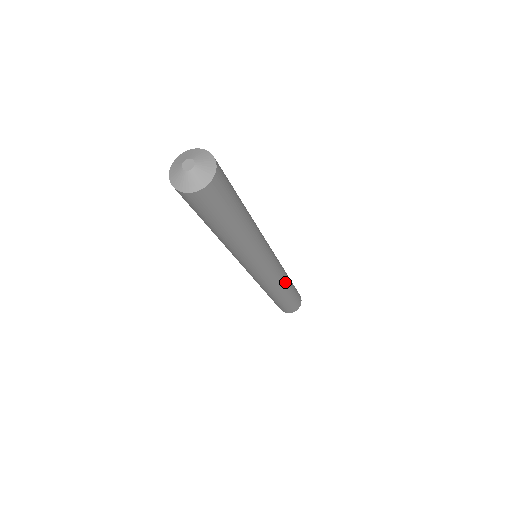
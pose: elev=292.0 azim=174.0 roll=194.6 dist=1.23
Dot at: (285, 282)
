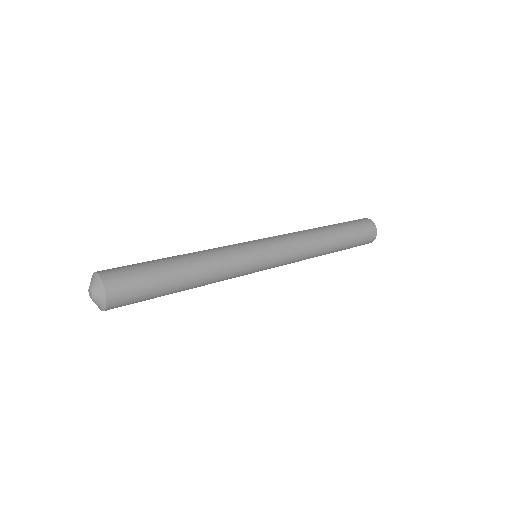
Dot at: (315, 254)
